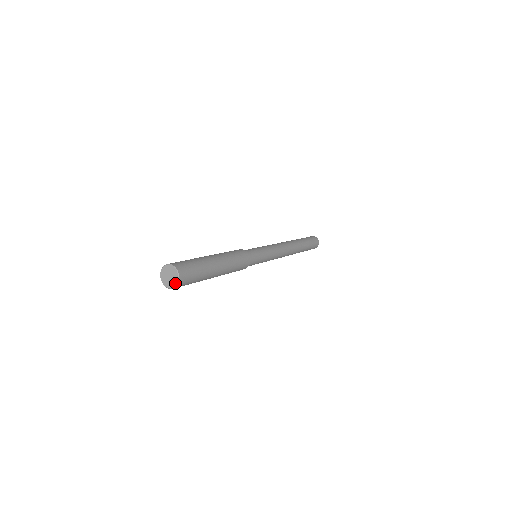
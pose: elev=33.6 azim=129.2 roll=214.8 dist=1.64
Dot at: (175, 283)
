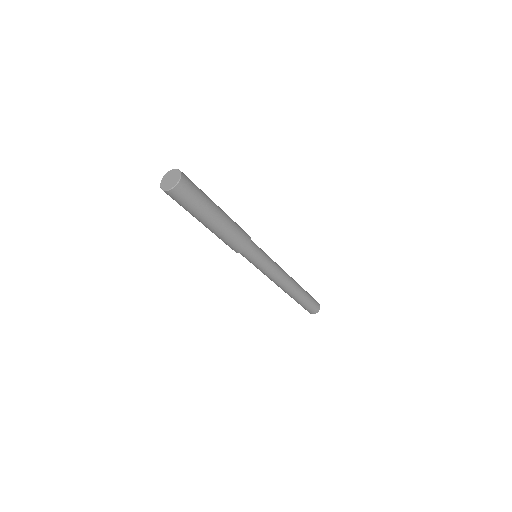
Dot at: (171, 186)
